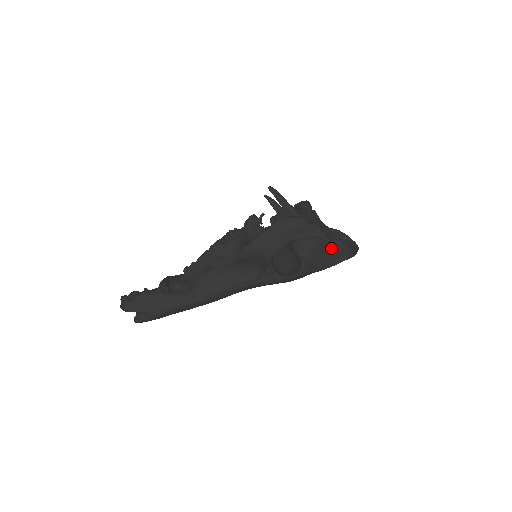
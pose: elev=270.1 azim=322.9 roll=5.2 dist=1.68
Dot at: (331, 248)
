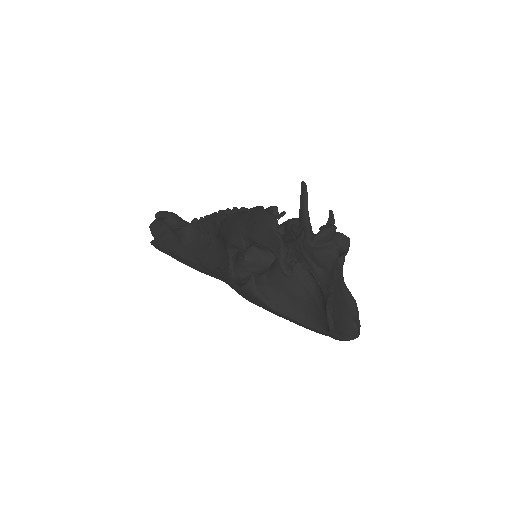
Dot at: (308, 297)
